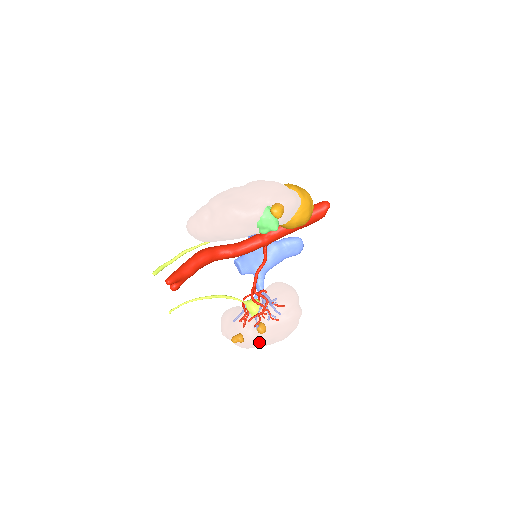
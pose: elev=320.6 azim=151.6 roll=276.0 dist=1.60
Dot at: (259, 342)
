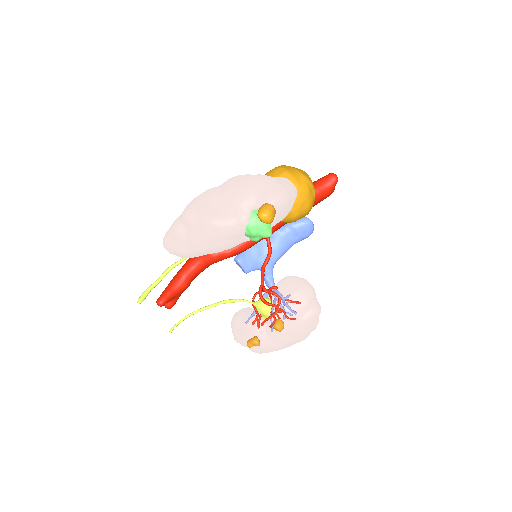
Dot at: (276, 347)
